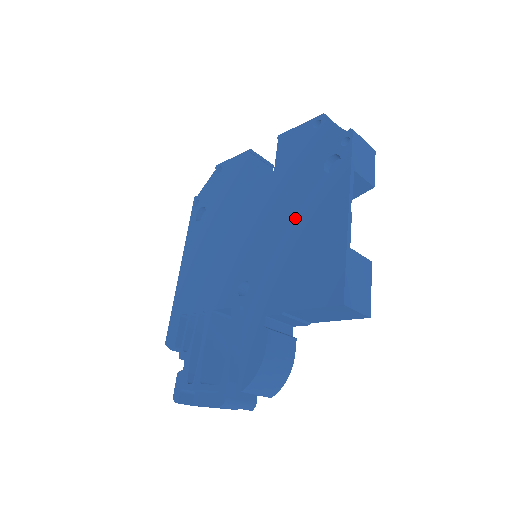
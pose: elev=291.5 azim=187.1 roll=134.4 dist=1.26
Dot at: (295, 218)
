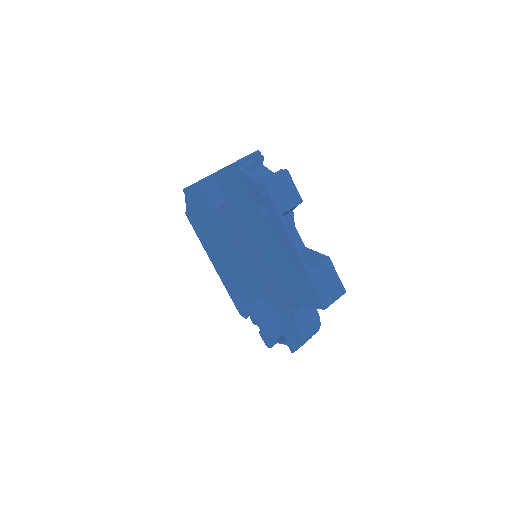
Dot at: (265, 247)
